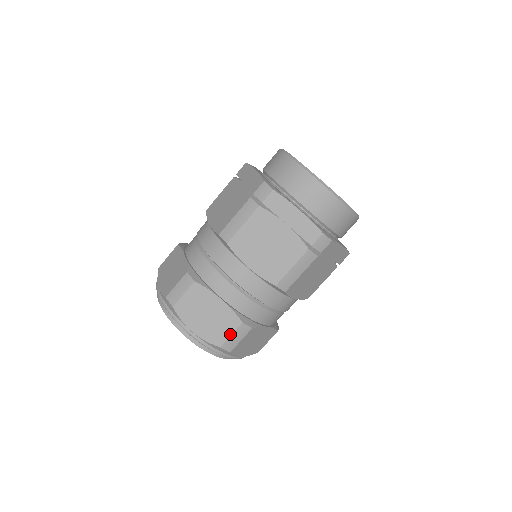
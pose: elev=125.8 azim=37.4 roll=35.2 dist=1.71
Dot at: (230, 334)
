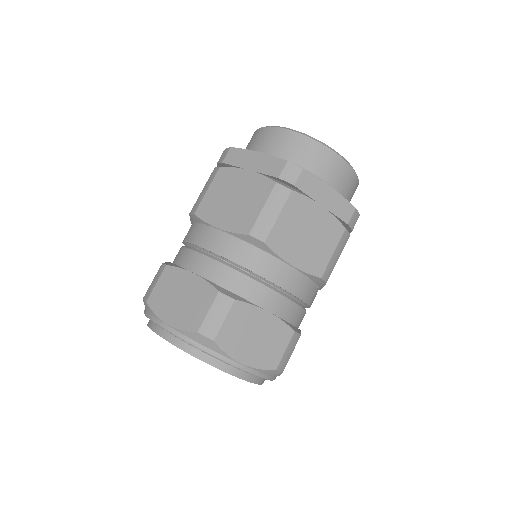
Dot at: (284, 350)
